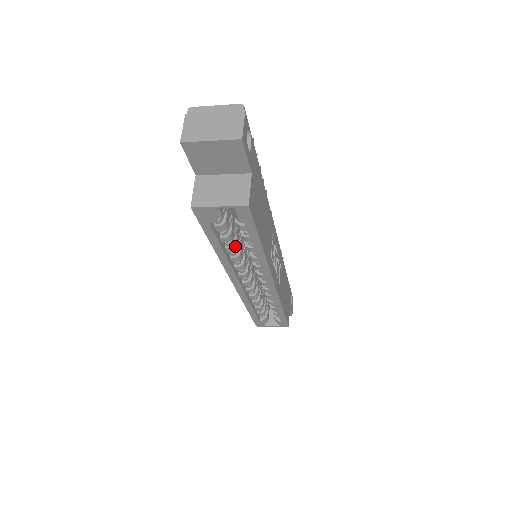
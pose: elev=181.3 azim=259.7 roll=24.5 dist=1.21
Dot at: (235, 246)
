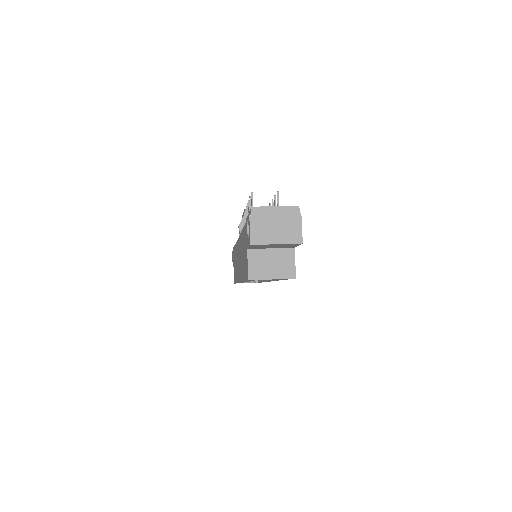
Dot at: occluded
